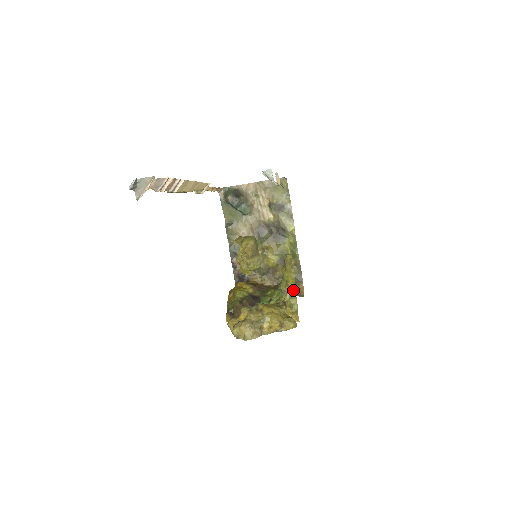
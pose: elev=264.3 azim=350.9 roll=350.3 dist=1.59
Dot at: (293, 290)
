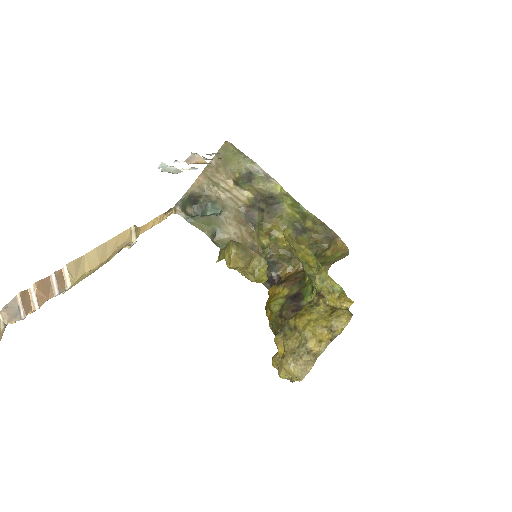
Dot at: (319, 269)
